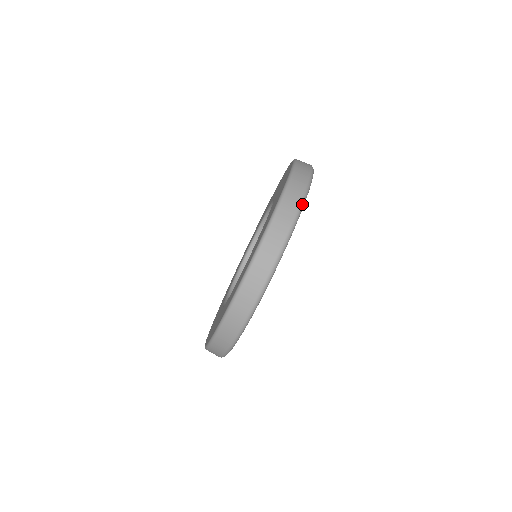
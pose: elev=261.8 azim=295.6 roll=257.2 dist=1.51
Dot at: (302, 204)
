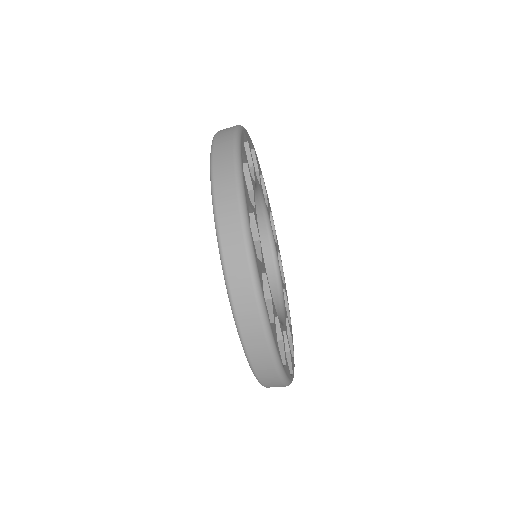
Dot at: (250, 251)
